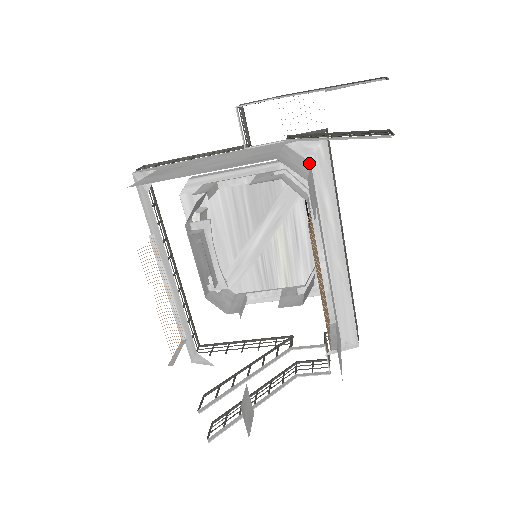
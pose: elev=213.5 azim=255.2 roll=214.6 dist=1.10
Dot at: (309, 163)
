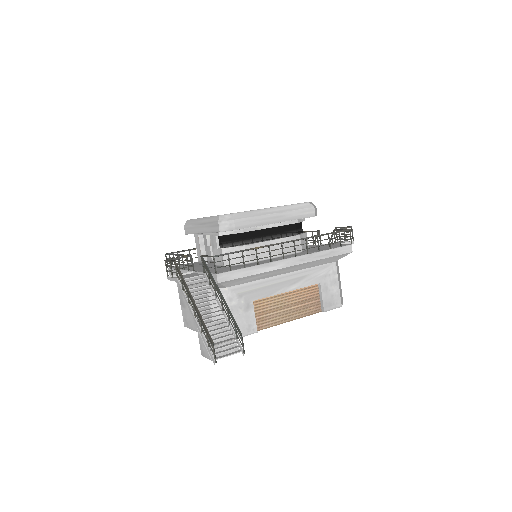
Dot at: (227, 293)
